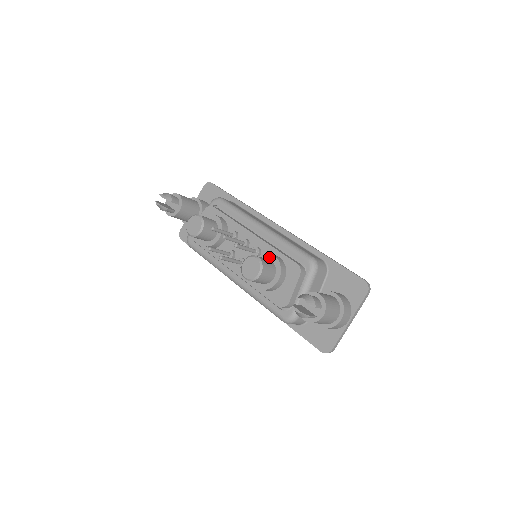
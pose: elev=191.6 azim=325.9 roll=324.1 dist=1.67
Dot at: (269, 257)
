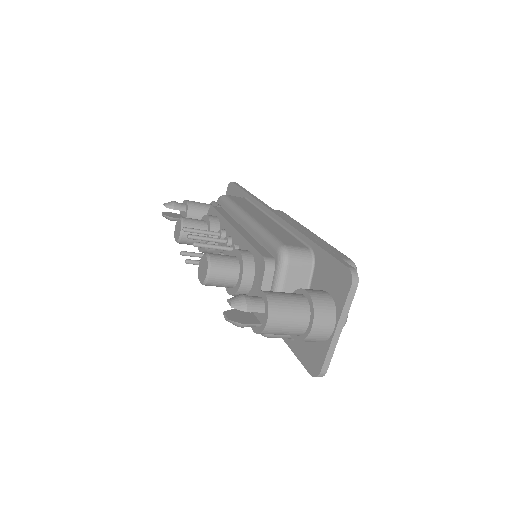
Dot at: (236, 253)
